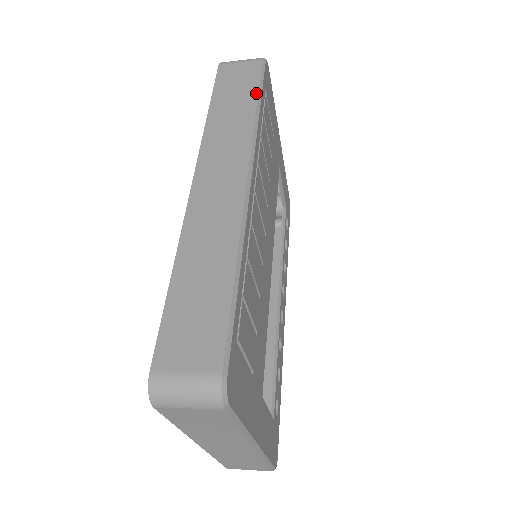
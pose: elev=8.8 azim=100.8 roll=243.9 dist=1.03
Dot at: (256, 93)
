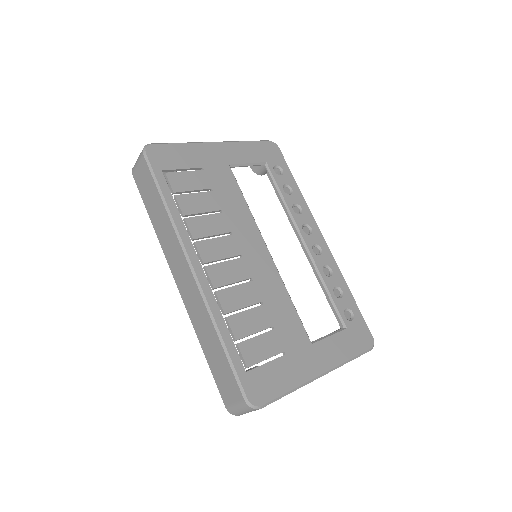
Dot at: (157, 192)
